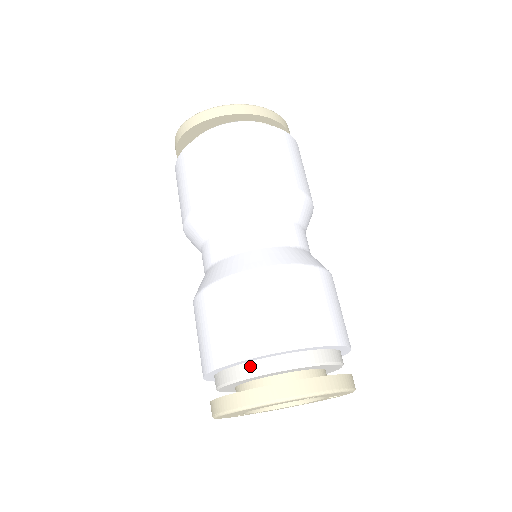
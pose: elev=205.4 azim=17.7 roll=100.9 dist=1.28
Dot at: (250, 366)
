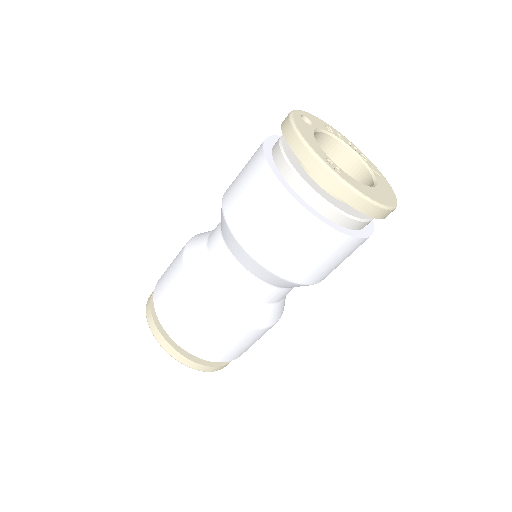
Dot at: occluded
